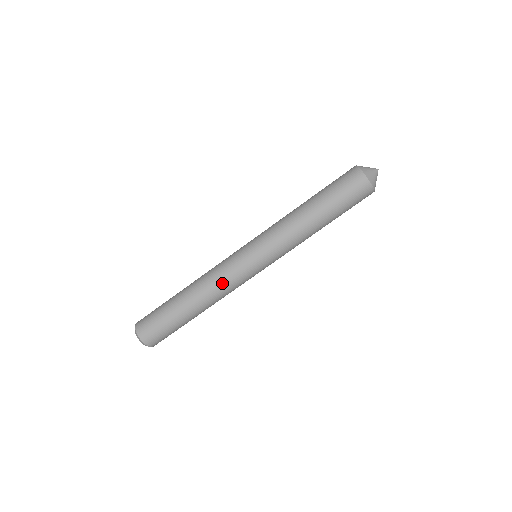
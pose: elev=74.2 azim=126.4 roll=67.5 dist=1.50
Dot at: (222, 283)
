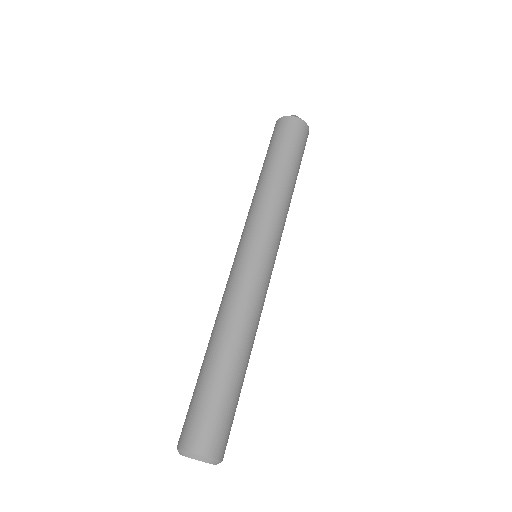
Dot at: (237, 297)
